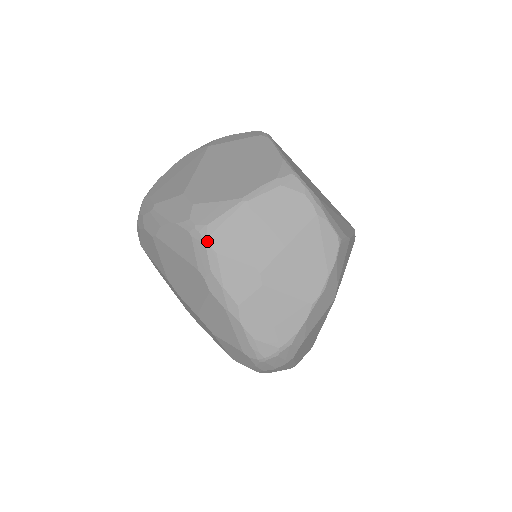
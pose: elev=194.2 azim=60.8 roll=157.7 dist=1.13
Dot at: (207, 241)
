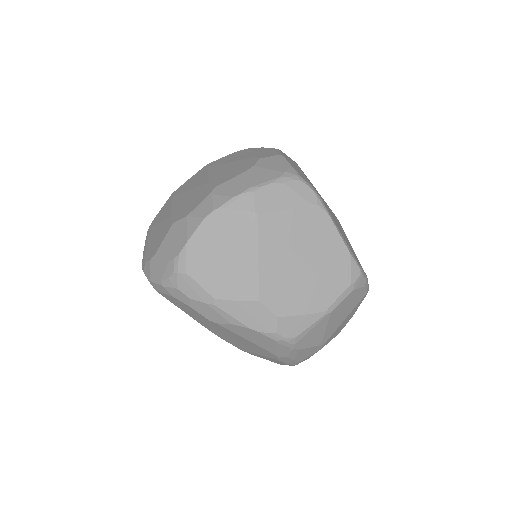
Dot at: (294, 346)
